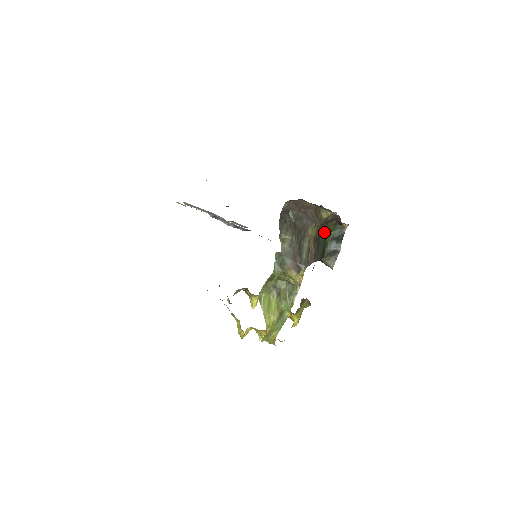
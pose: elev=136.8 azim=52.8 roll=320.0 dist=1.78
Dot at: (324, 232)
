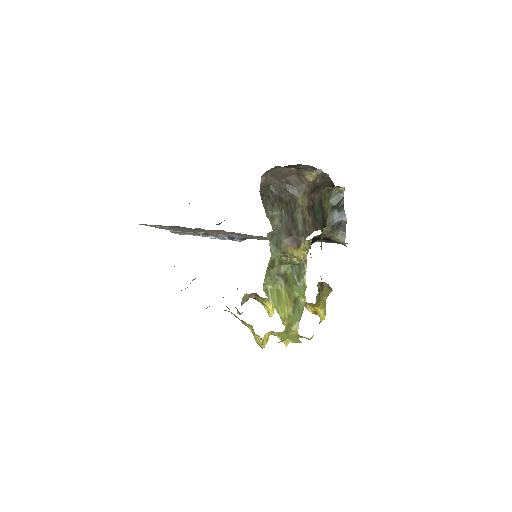
Dot at: (318, 200)
